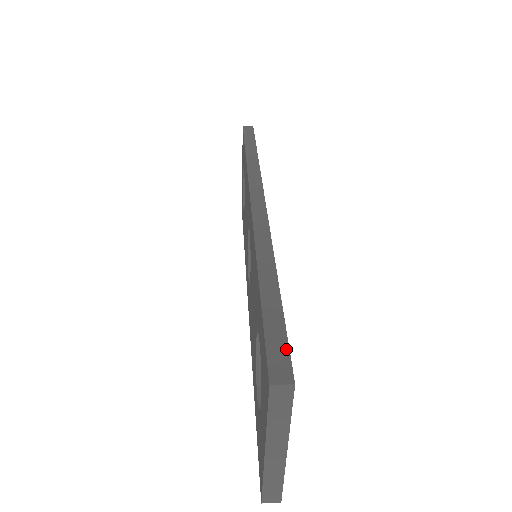
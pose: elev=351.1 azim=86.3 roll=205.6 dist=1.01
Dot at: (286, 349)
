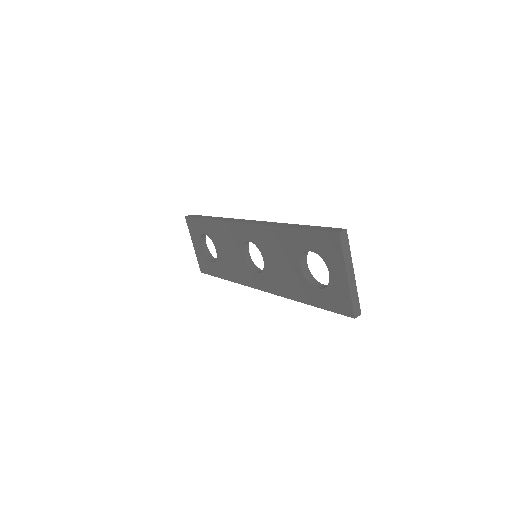
Dot at: (331, 228)
